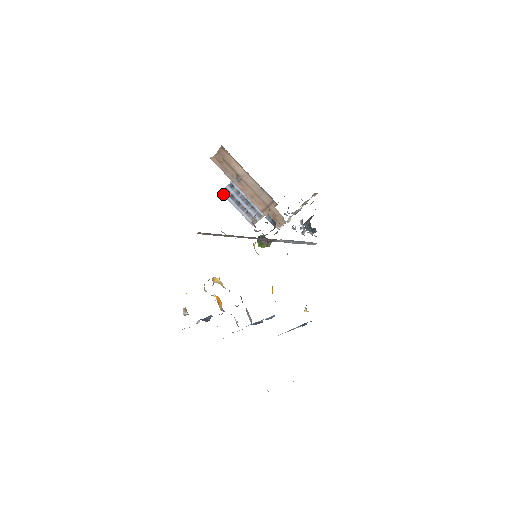
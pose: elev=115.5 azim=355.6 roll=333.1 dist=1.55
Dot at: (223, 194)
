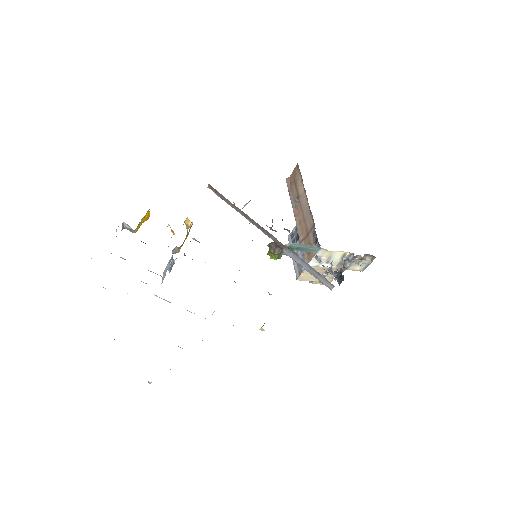
Dot at: (288, 238)
